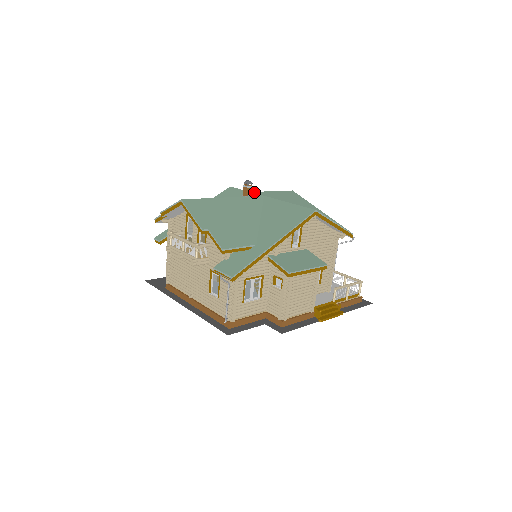
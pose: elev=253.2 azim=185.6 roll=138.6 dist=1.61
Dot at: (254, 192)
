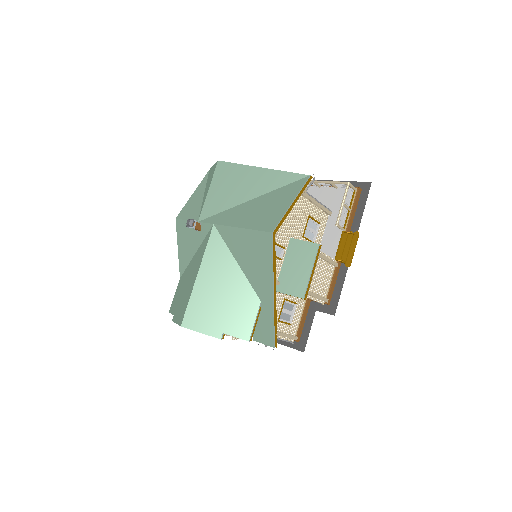
Dot at: (200, 218)
